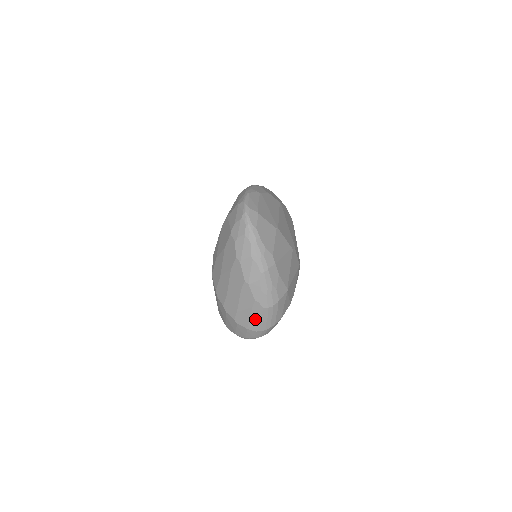
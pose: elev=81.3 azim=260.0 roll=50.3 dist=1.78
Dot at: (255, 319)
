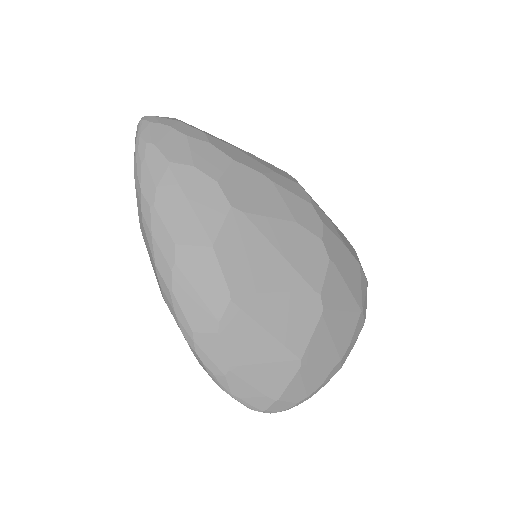
Dot at: occluded
